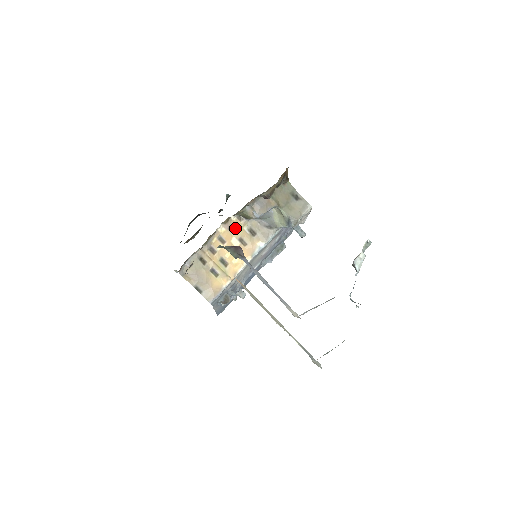
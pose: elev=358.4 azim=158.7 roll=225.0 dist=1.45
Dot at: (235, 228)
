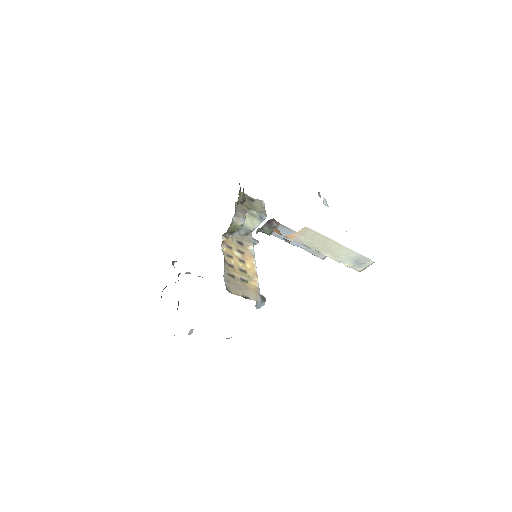
Dot at: (230, 245)
